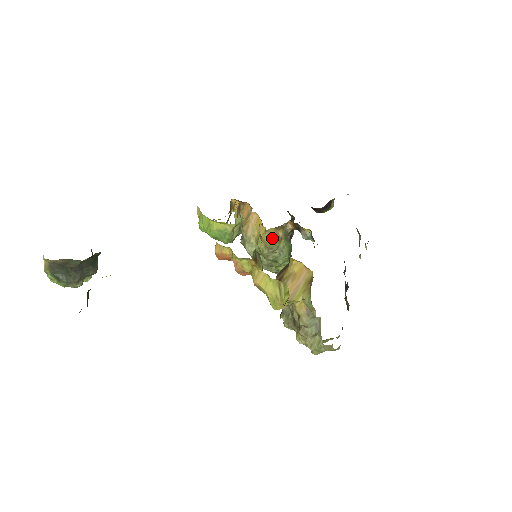
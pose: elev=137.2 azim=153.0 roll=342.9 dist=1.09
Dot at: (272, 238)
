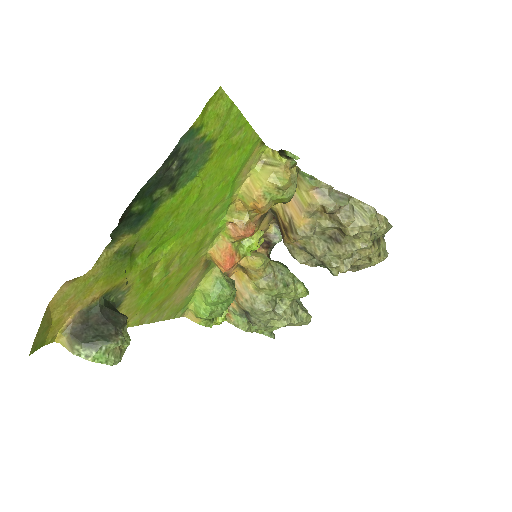
Dot at: (256, 254)
